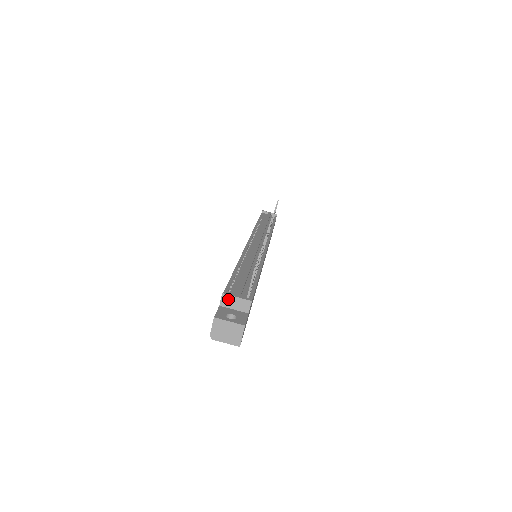
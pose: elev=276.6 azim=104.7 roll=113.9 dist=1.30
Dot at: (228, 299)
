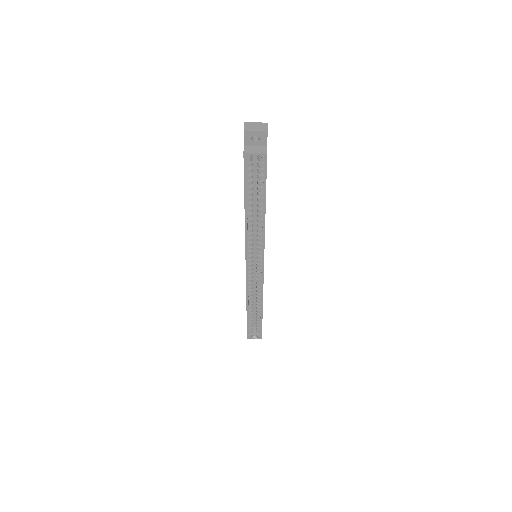
Dot at: occluded
